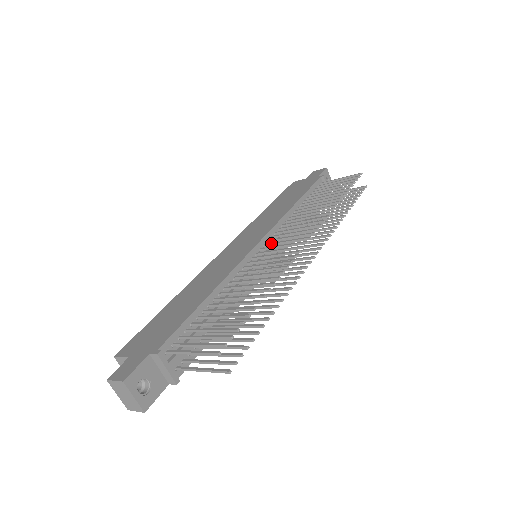
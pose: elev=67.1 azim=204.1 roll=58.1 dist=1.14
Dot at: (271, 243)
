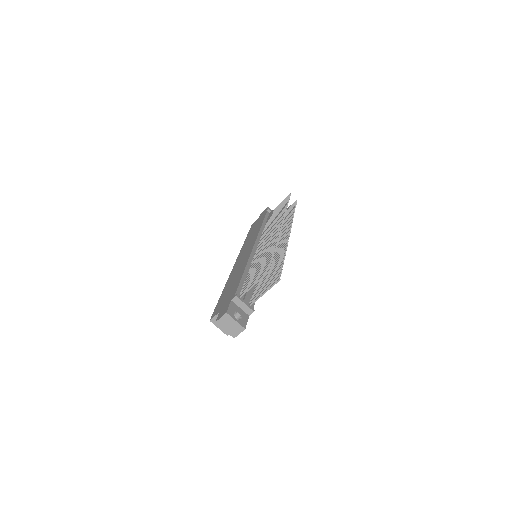
Dot at: (261, 242)
